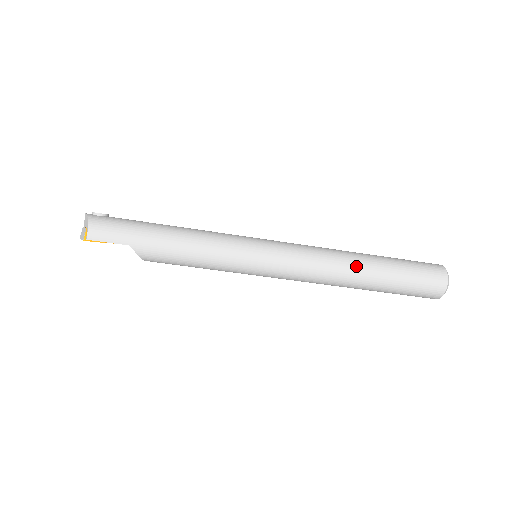
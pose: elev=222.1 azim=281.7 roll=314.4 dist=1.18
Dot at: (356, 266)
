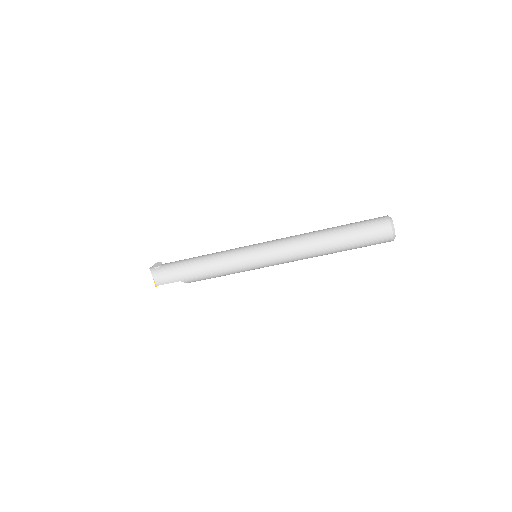
Dot at: (321, 246)
